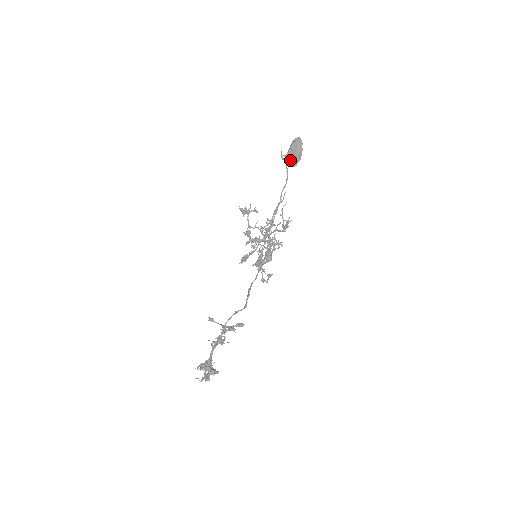
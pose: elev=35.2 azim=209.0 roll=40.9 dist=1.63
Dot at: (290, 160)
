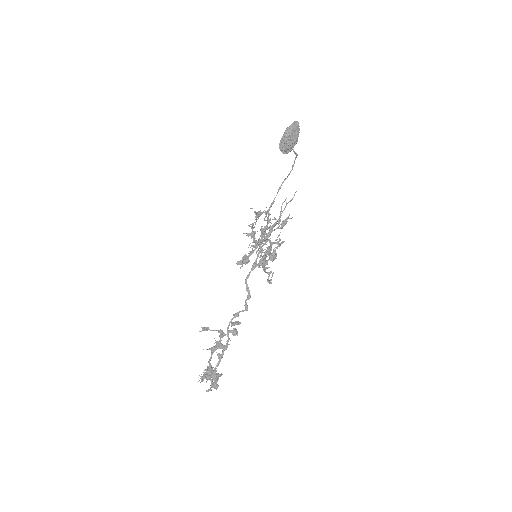
Dot at: (287, 147)
